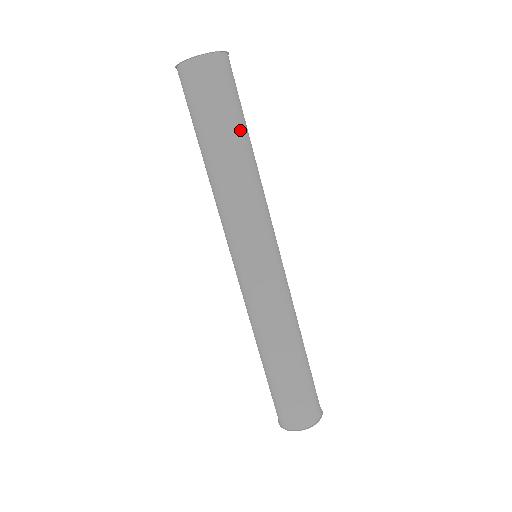
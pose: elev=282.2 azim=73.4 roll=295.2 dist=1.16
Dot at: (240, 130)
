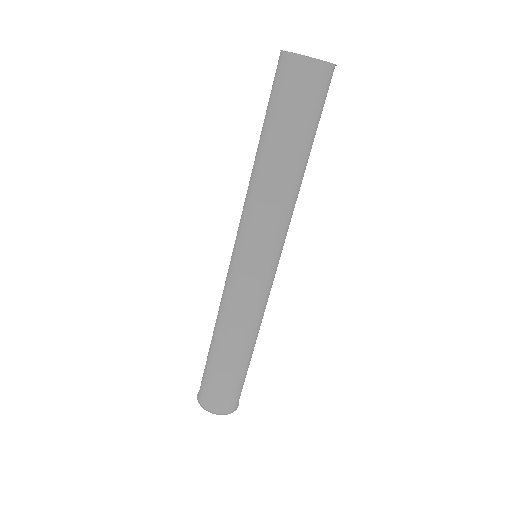
Dot at: (303, 144)
